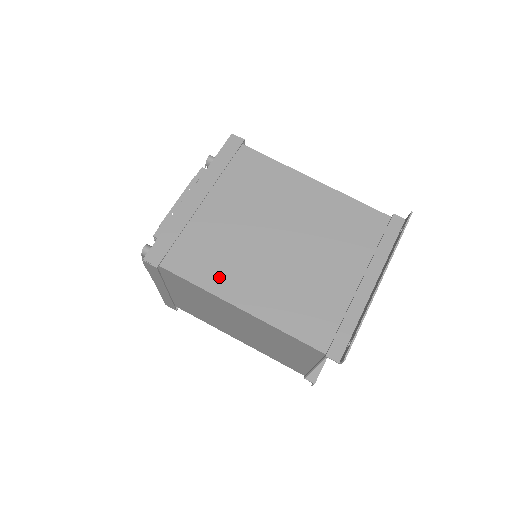
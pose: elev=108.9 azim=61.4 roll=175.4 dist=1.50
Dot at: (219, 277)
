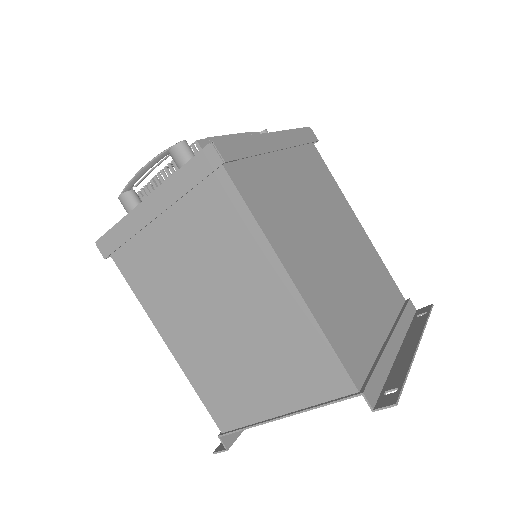
Dot at: (278, 230)
